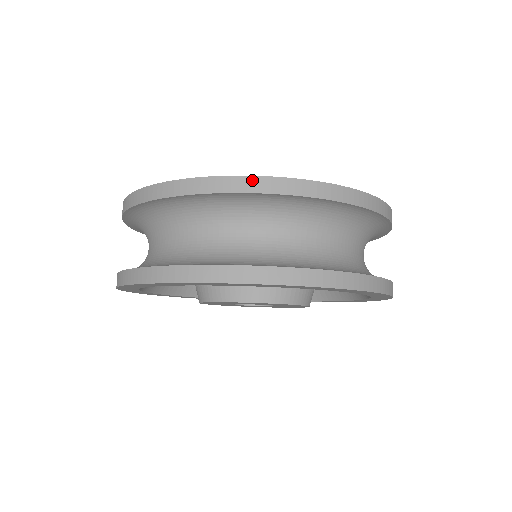
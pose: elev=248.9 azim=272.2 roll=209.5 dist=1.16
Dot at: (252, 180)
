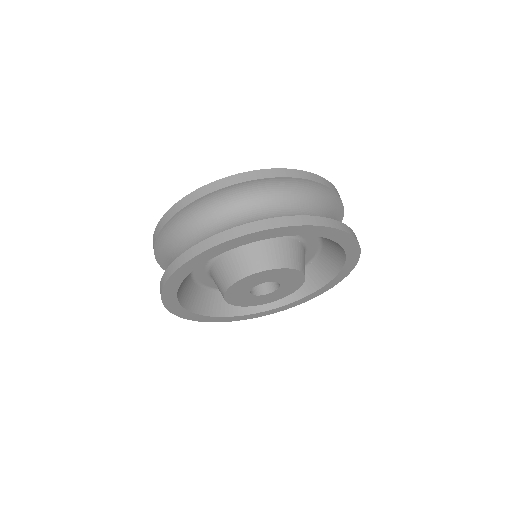
Dot at: (171, 210)
